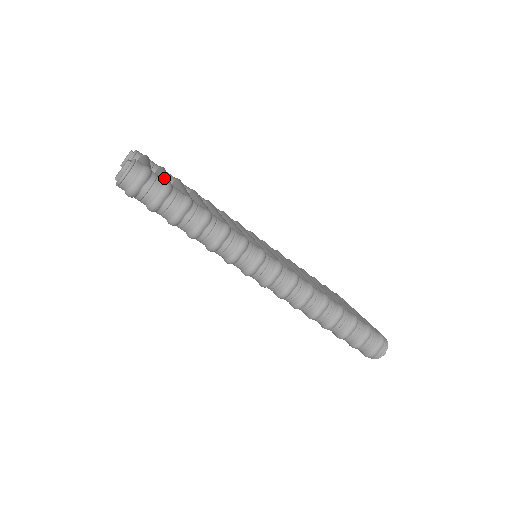
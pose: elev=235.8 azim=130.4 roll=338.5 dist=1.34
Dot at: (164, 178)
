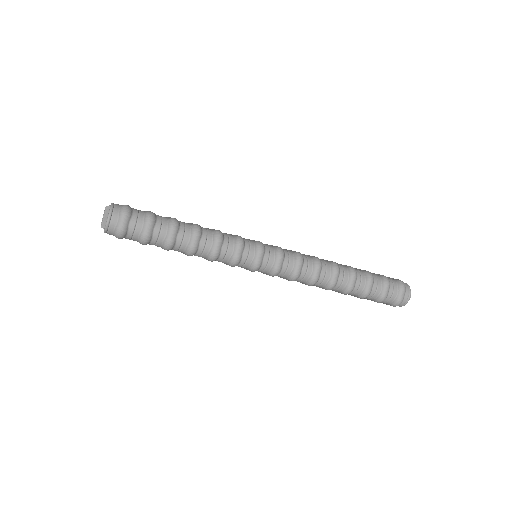
Dot at: occluded
